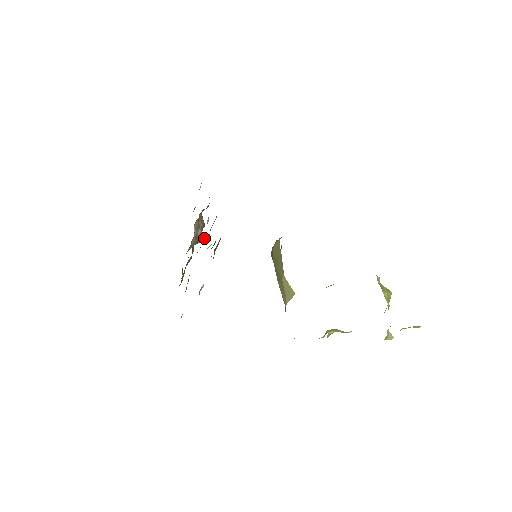
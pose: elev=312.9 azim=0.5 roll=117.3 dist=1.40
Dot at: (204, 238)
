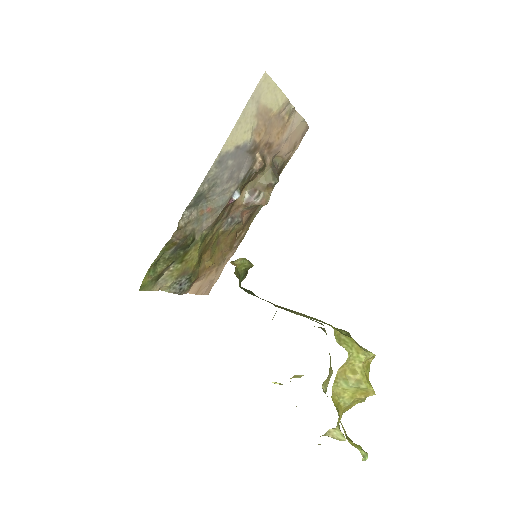
Dot at: (265, 201)
